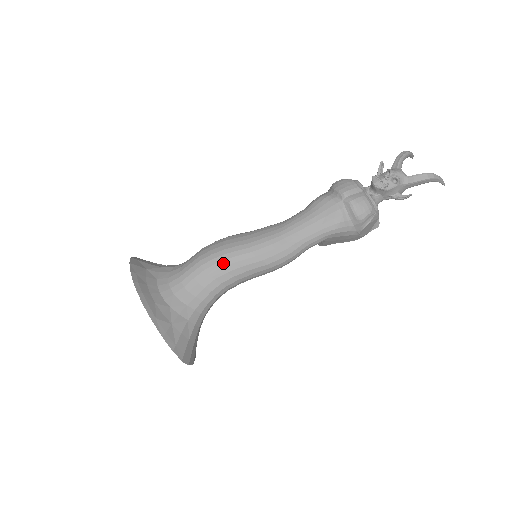
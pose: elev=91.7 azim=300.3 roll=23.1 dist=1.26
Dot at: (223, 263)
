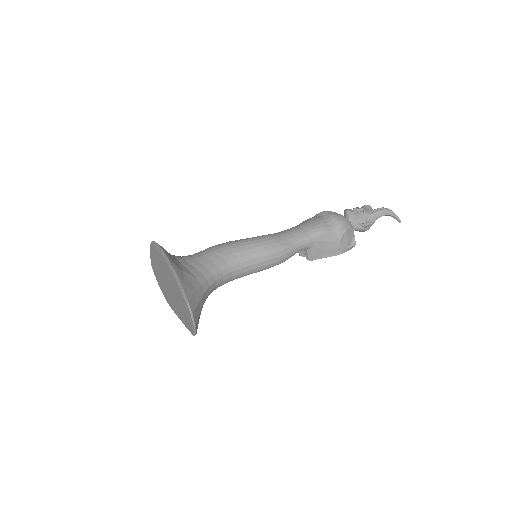
Dot at: (229, 247)
